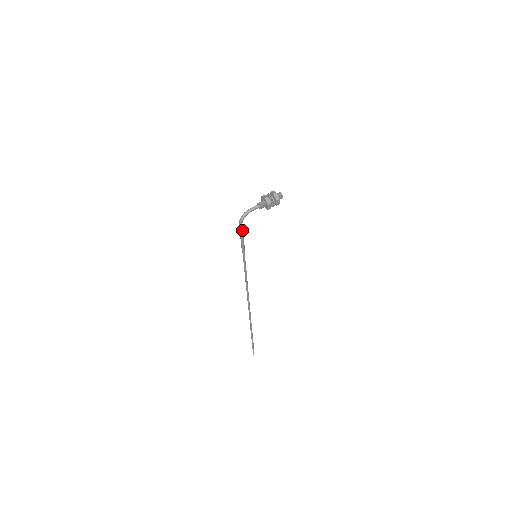
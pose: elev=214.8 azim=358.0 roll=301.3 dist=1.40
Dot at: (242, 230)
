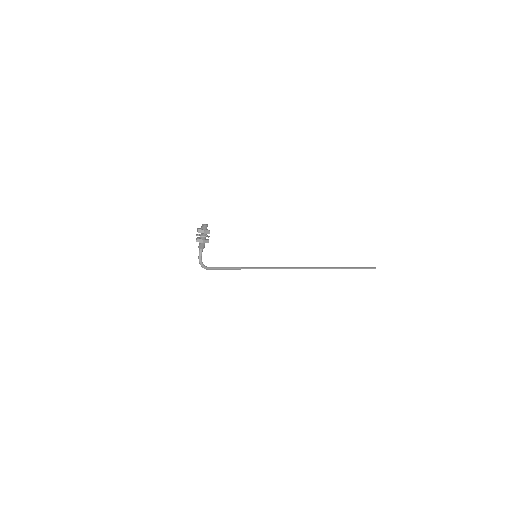
Dot at: (216, 268)
